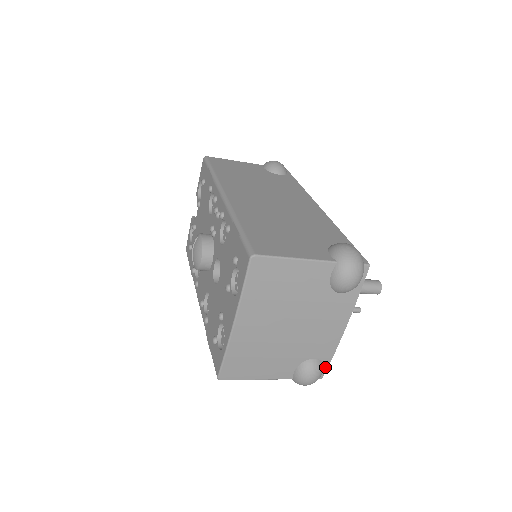
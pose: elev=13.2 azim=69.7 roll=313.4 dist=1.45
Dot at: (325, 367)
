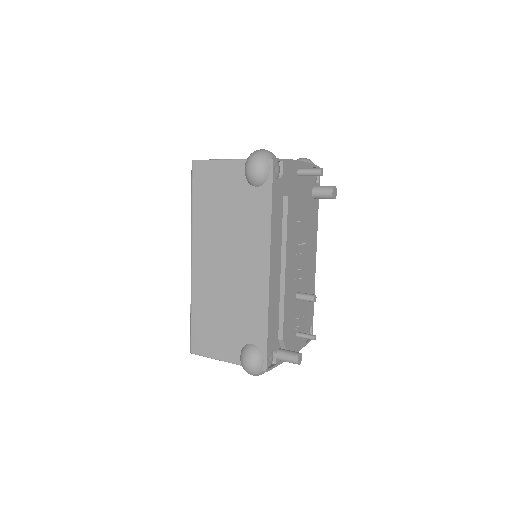
Dot at: occluded
